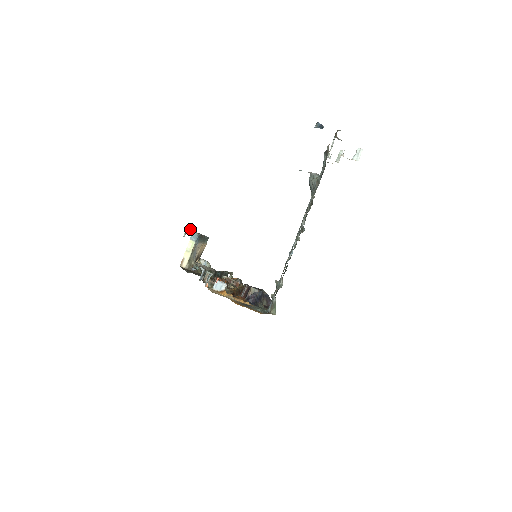
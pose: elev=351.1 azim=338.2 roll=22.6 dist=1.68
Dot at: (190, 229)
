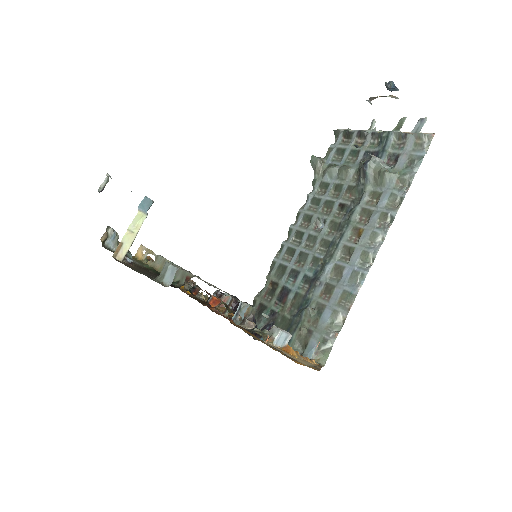
Dot at: occluded
